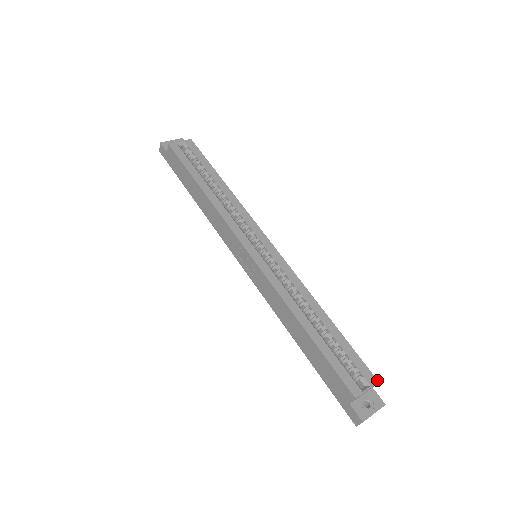
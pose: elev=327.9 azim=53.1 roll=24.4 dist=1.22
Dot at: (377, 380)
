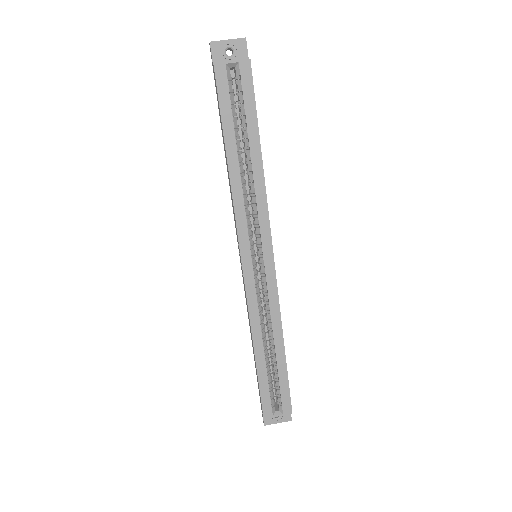
Dot at: occluded
